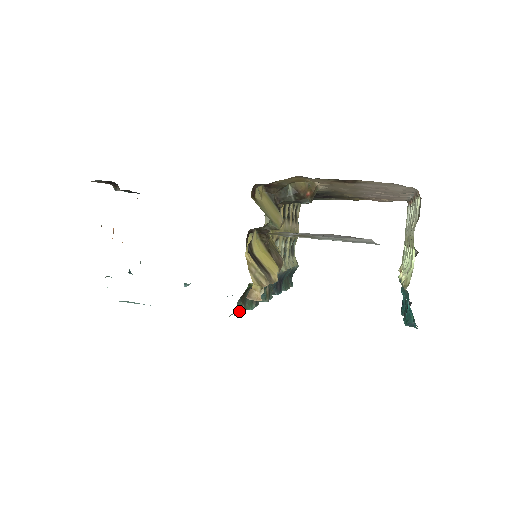
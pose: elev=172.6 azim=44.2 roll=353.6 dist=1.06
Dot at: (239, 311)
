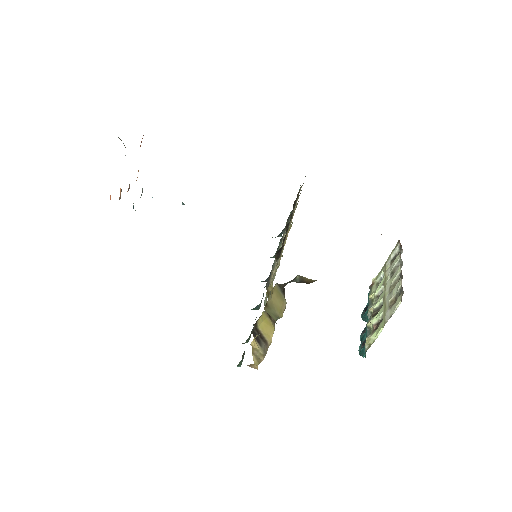
Dot at: (240, 365)
